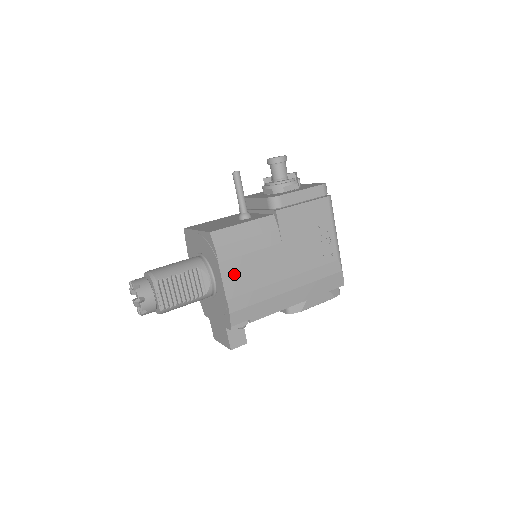
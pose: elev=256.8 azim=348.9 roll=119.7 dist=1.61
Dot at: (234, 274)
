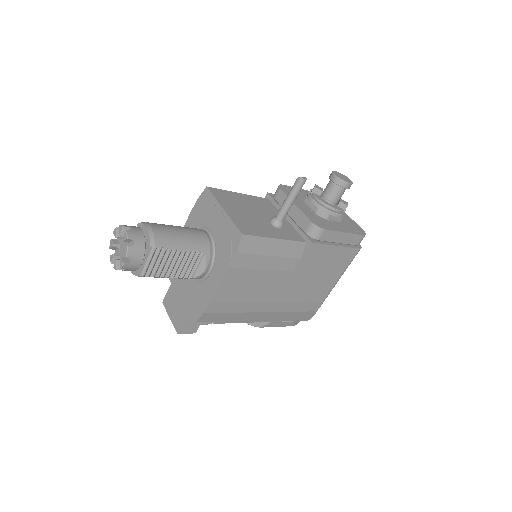
Dot at: (234, 282)
